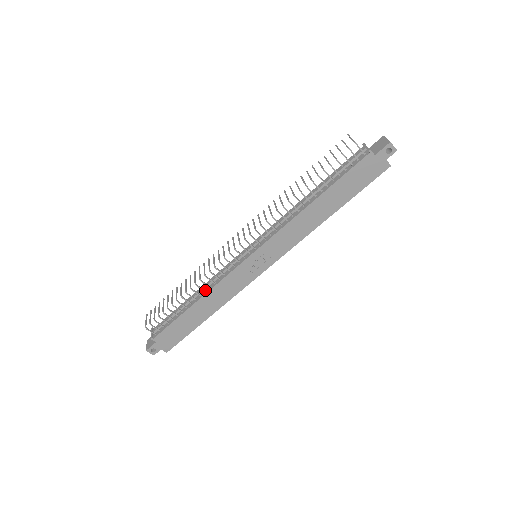
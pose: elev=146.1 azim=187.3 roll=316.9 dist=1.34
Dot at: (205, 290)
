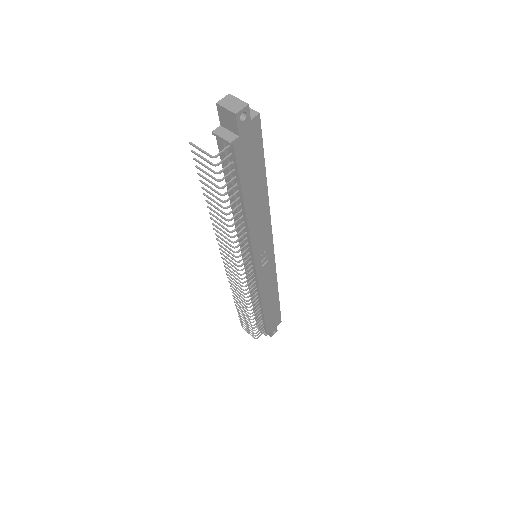
Dot at: (257, 298)
